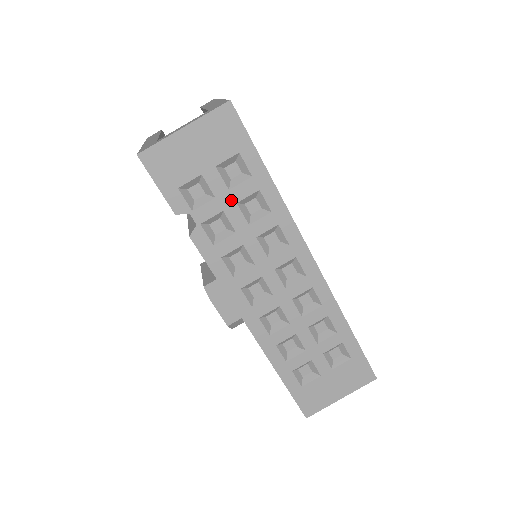
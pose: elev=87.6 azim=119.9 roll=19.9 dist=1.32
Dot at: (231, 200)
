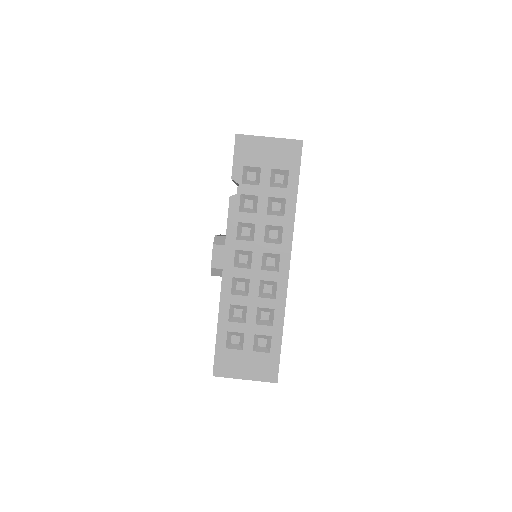
Dot at: (267, 193)
